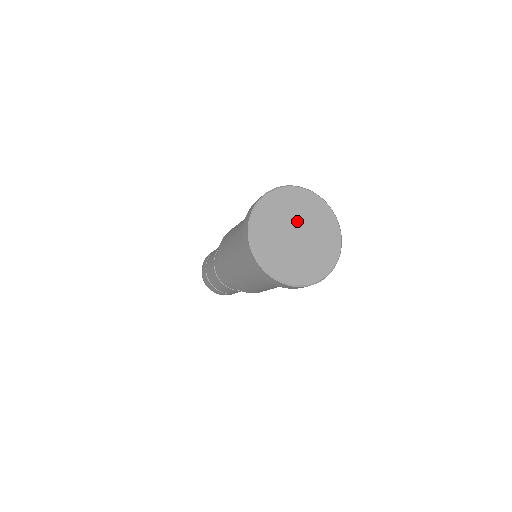
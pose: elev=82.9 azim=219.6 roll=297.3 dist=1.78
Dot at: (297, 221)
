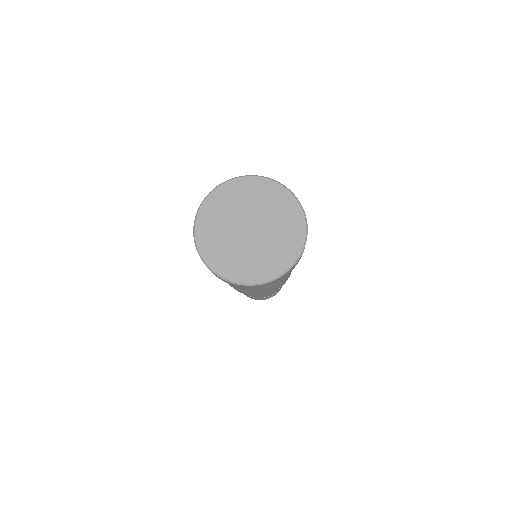
Dot at: (258, 215)
